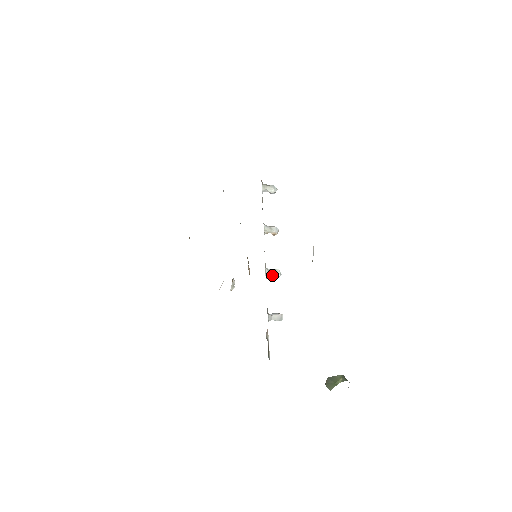
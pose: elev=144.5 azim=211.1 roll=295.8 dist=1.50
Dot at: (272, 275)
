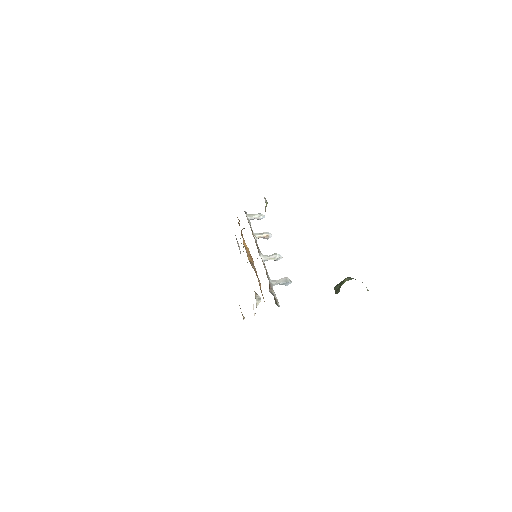
Dot at: (270, 258)
